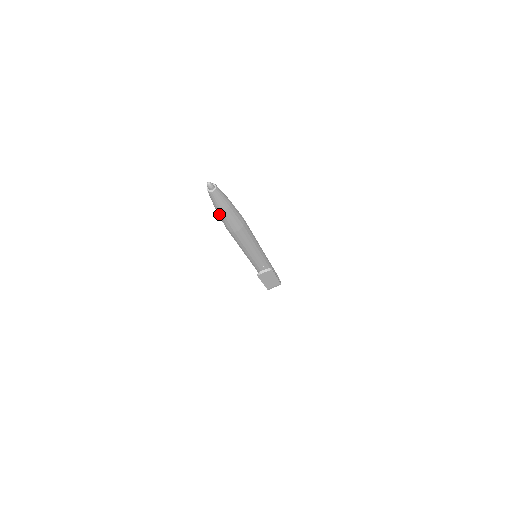
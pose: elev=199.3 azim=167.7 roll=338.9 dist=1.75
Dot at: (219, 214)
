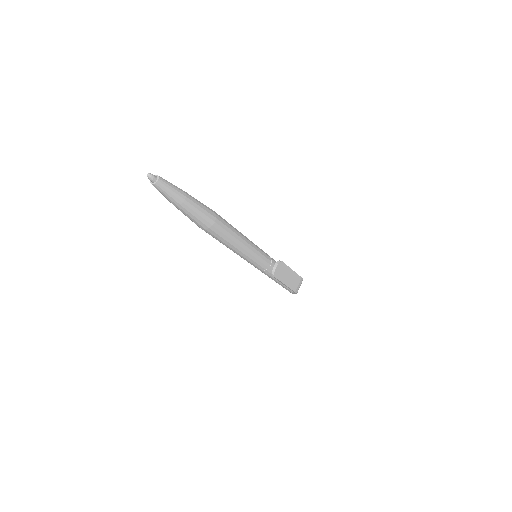
Dot at: (184, 211)
